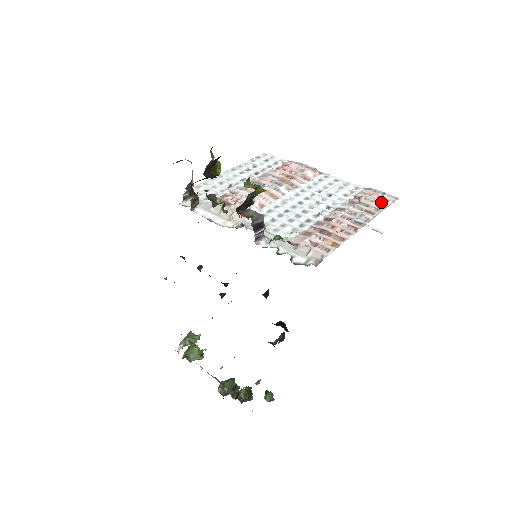
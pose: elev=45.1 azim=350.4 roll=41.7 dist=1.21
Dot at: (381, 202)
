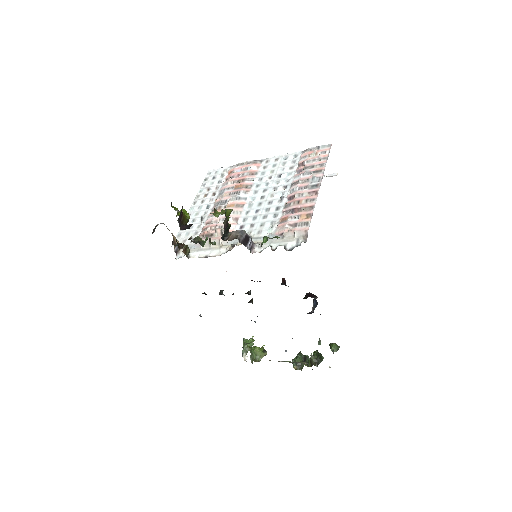
Dot at: (321, 157)
